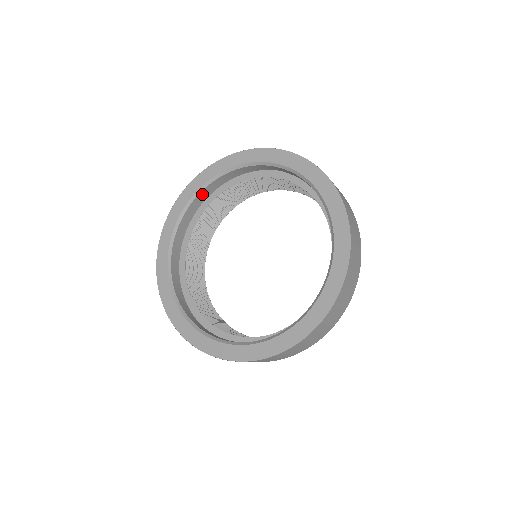
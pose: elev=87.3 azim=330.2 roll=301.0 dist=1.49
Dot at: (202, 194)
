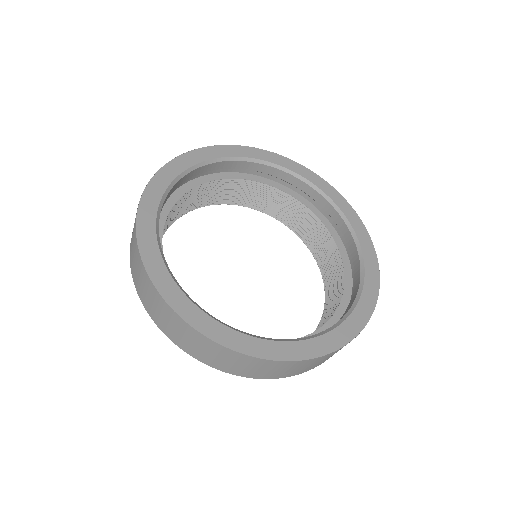
Dot at: occluded
